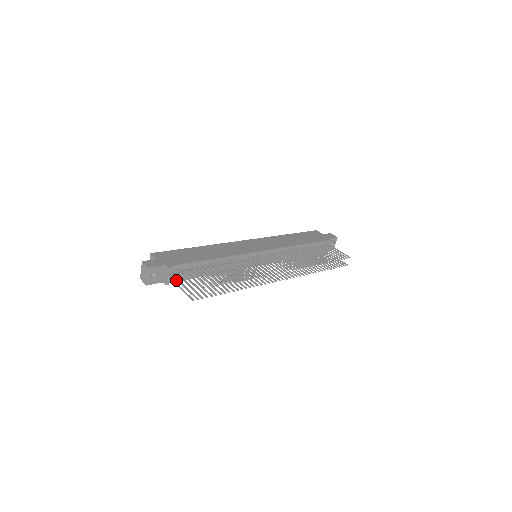
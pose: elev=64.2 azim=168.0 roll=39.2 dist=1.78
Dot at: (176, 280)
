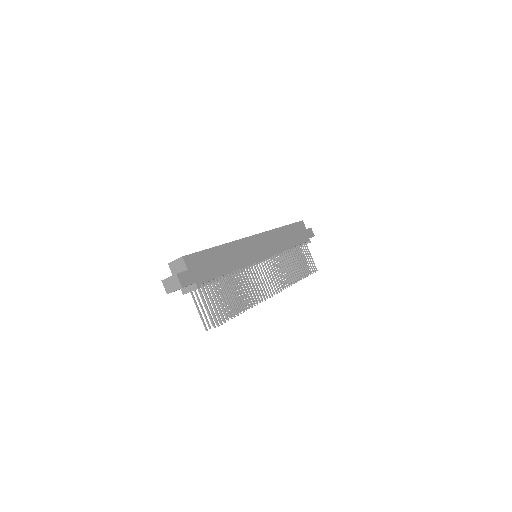
Dot at: occluded
